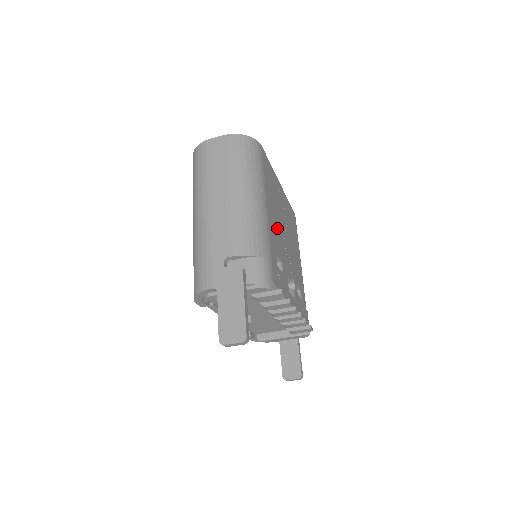
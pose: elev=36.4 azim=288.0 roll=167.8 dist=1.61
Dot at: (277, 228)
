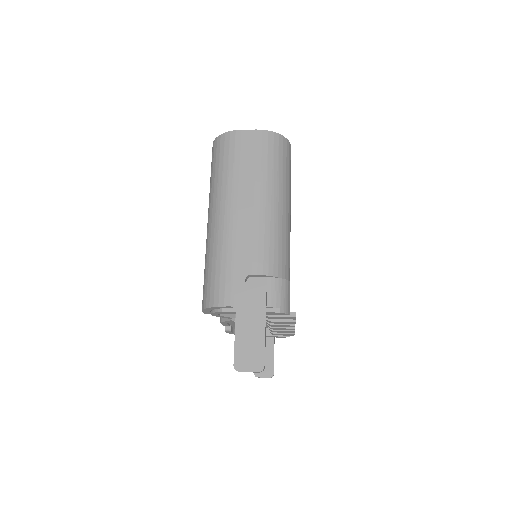
Dot at: occluded
